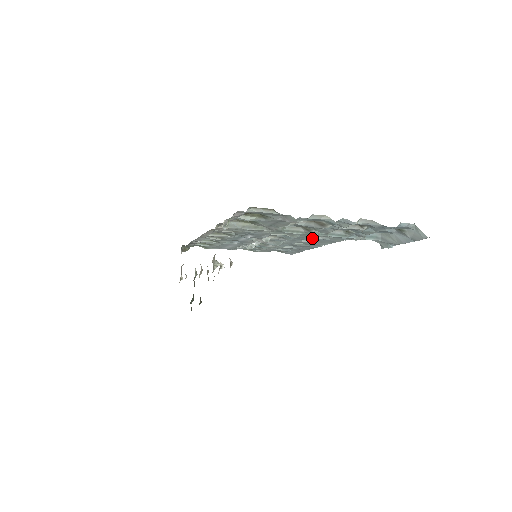
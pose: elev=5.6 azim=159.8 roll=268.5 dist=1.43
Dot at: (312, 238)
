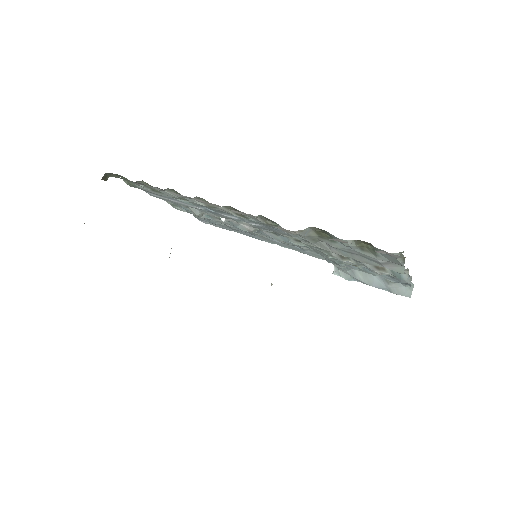
Dot at: (298, 246)
